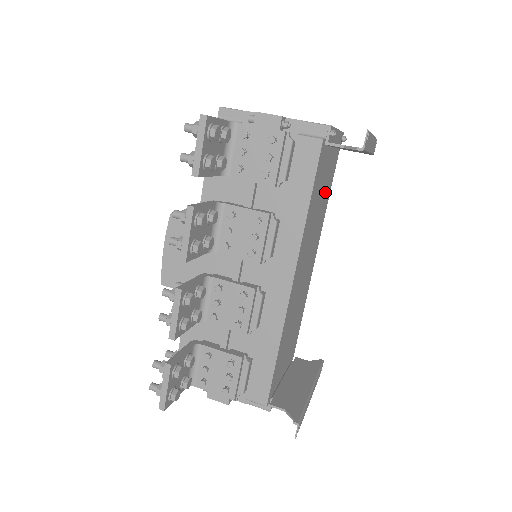
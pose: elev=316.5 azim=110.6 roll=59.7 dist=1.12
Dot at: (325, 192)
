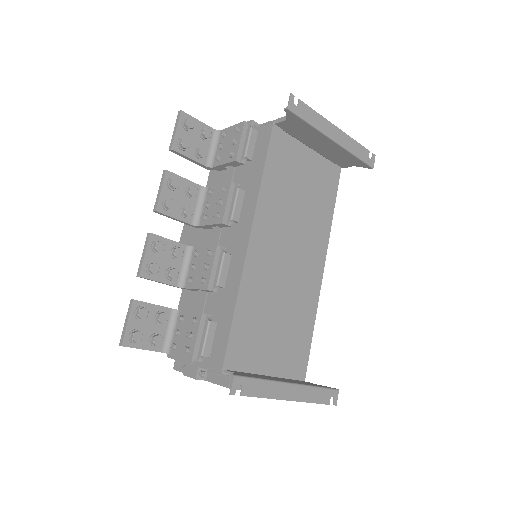
Dot at: (315, 193)
